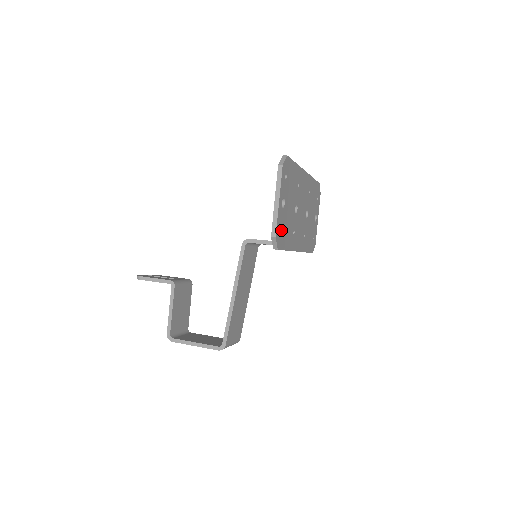
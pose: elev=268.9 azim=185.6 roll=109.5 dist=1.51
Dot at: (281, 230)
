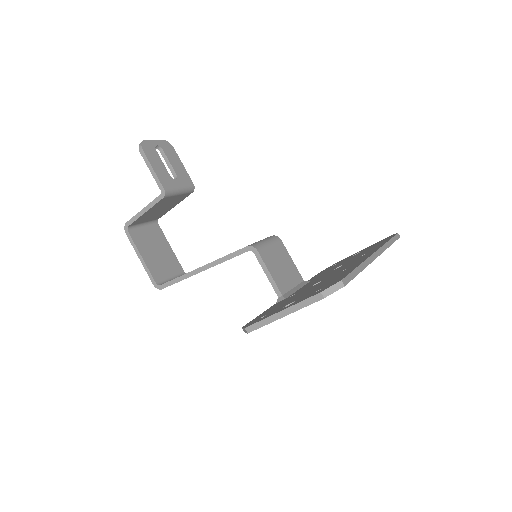
Dot at: occluded
